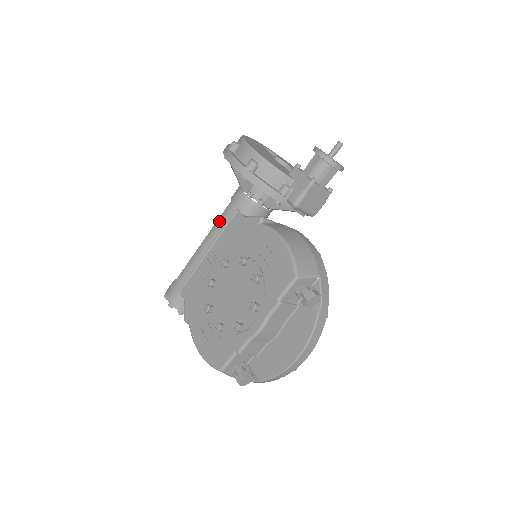
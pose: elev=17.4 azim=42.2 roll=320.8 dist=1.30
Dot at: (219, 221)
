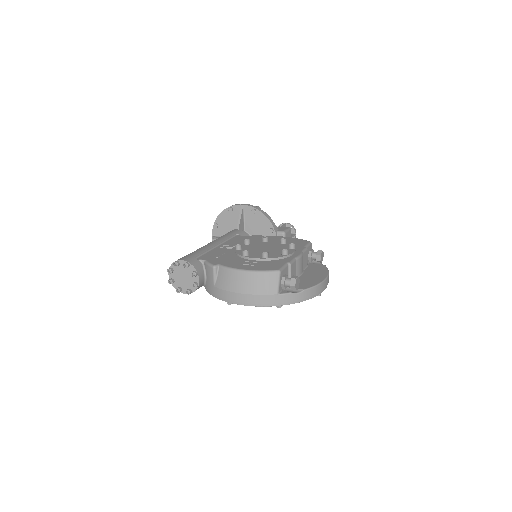
Dot at: (223, 236)
